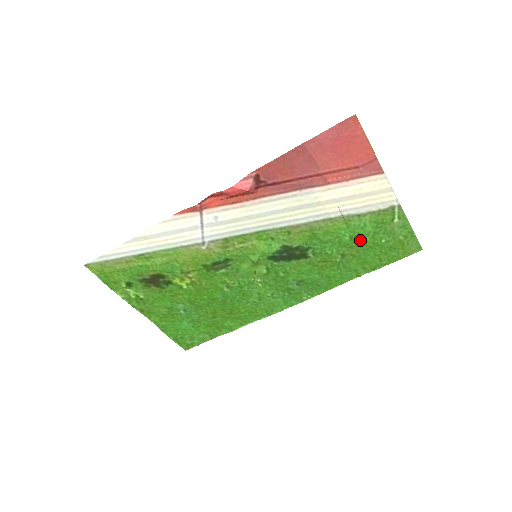
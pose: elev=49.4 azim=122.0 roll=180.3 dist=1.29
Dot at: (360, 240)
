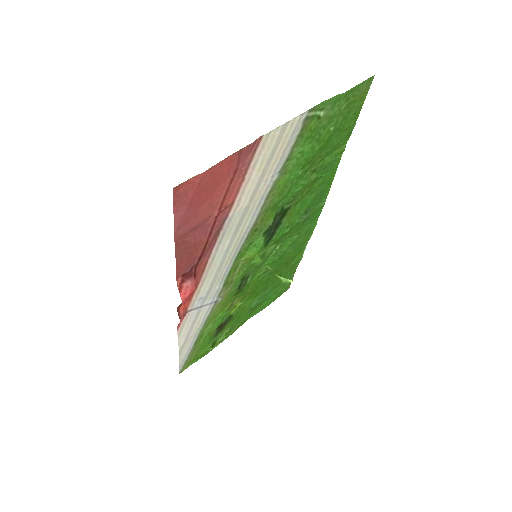
Dot at: (312, 156)
